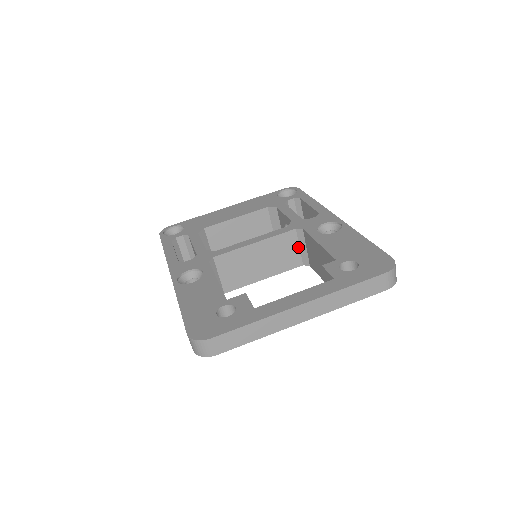
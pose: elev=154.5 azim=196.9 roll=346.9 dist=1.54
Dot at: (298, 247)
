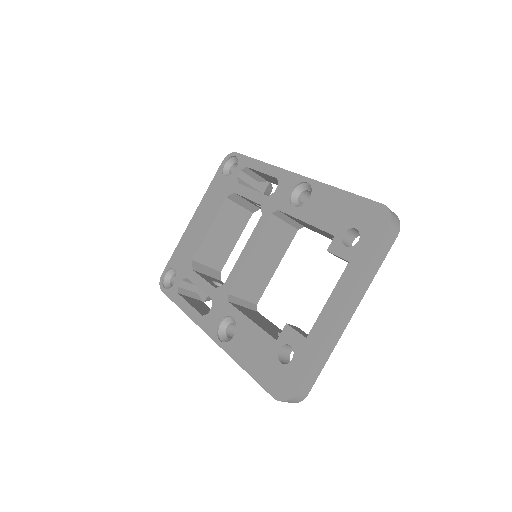
Dot at: (284, 223)
